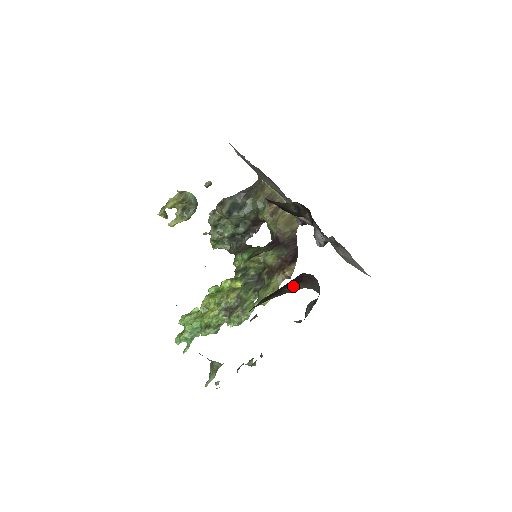
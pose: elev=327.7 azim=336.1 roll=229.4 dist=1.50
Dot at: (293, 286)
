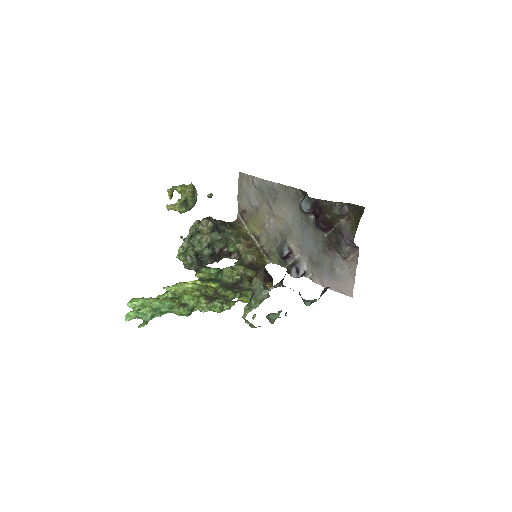
Dot at: occluded
